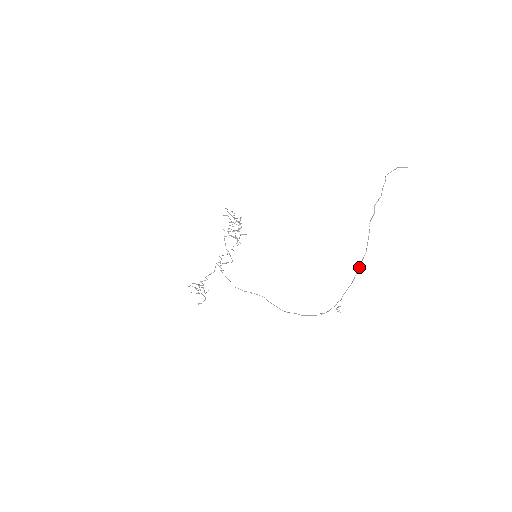
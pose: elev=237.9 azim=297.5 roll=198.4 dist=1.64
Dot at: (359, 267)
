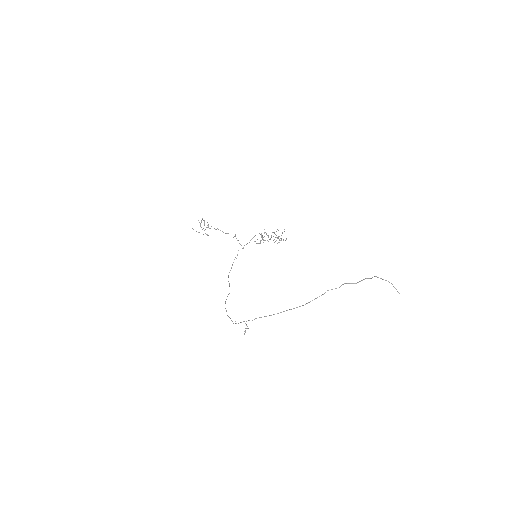
Dot at: occluded
